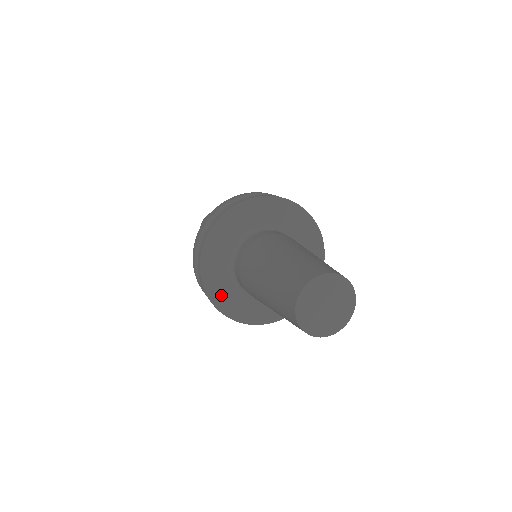
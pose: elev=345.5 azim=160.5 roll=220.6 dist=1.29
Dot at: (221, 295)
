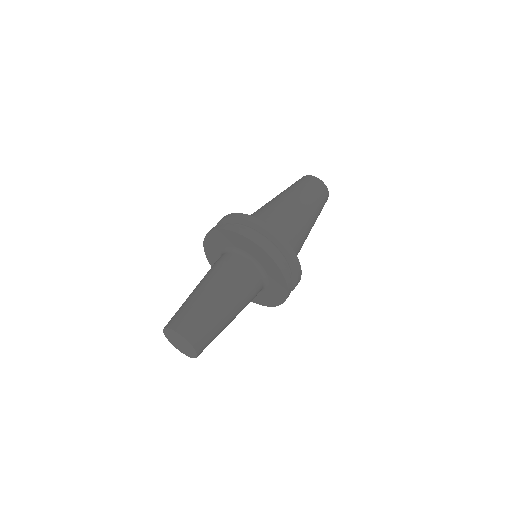
Dot at: (212, 257)
